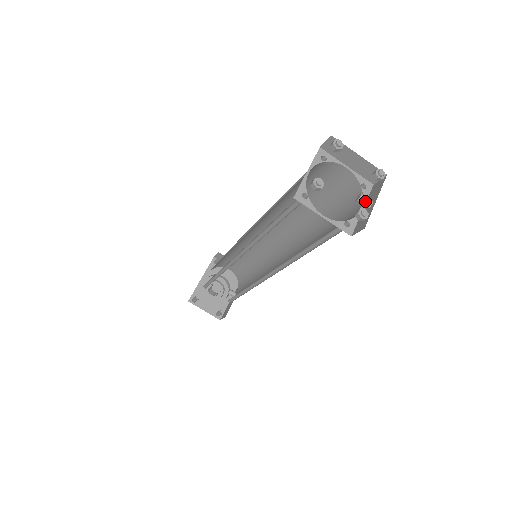
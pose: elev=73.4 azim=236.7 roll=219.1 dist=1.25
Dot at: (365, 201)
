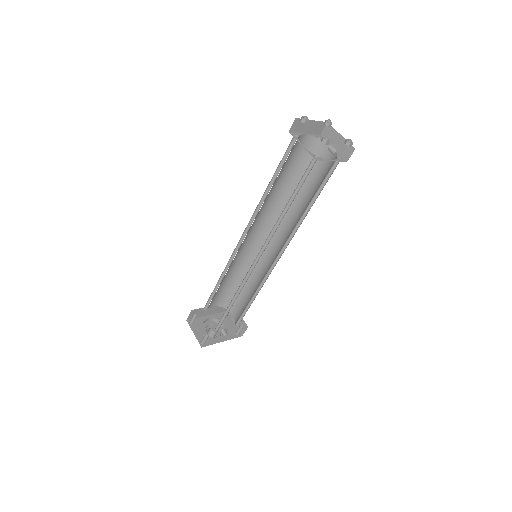
Dot at: (333, 148)
